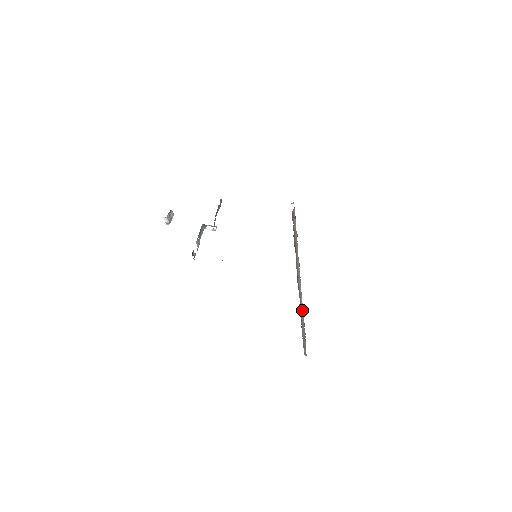
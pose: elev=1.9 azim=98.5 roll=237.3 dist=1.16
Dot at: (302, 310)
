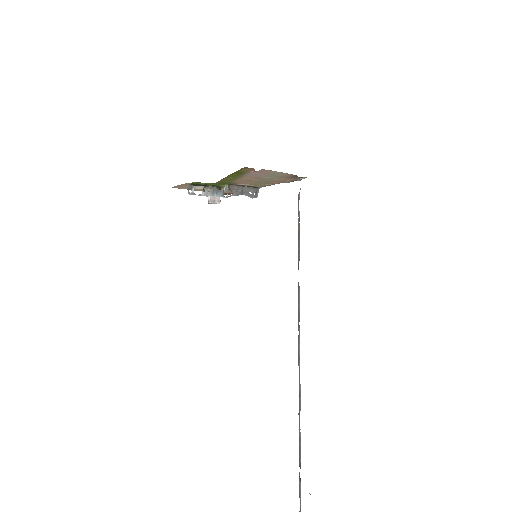
Dot at: occluded
